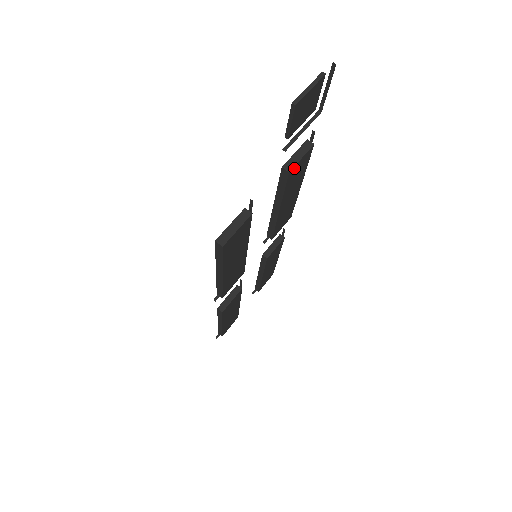
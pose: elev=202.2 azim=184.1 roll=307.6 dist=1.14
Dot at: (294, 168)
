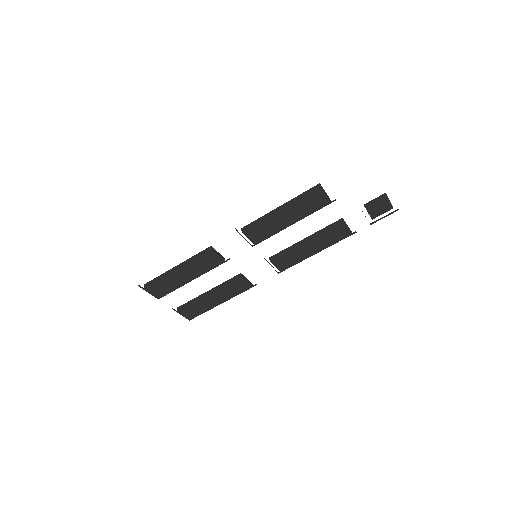
Dot at: (344, 225)
